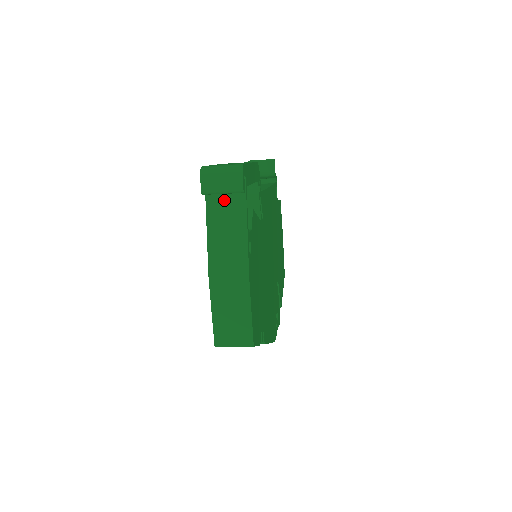
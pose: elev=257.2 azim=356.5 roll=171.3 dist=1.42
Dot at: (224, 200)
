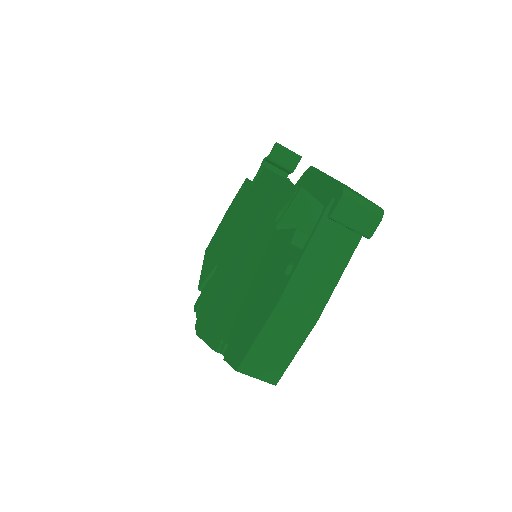
Dot at: (338, 231)
